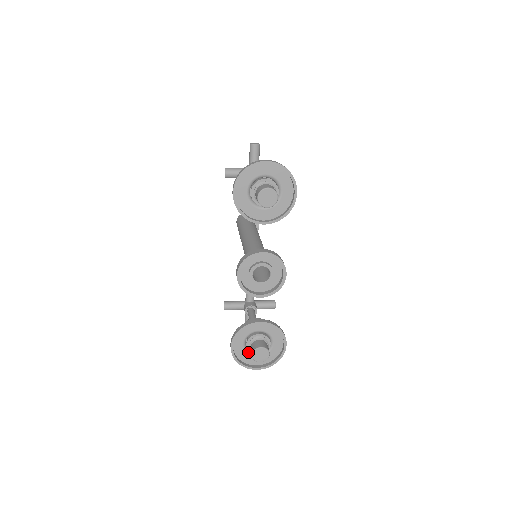
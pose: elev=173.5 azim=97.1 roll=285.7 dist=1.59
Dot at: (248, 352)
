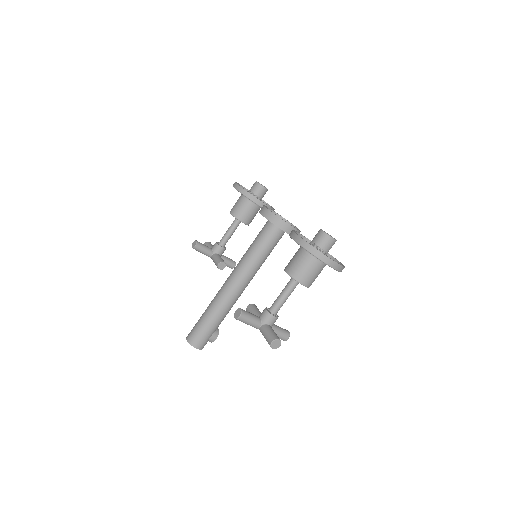
Dot at: occluded
